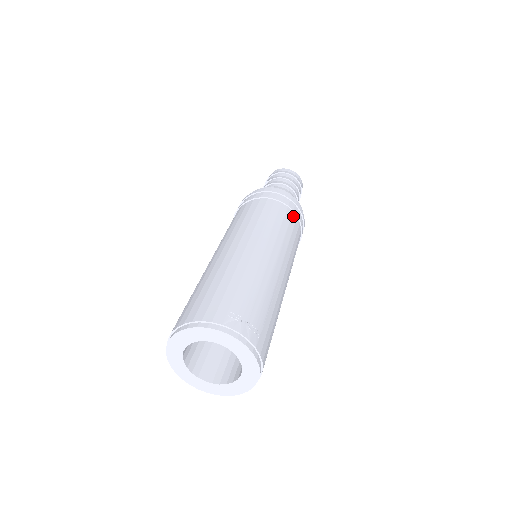
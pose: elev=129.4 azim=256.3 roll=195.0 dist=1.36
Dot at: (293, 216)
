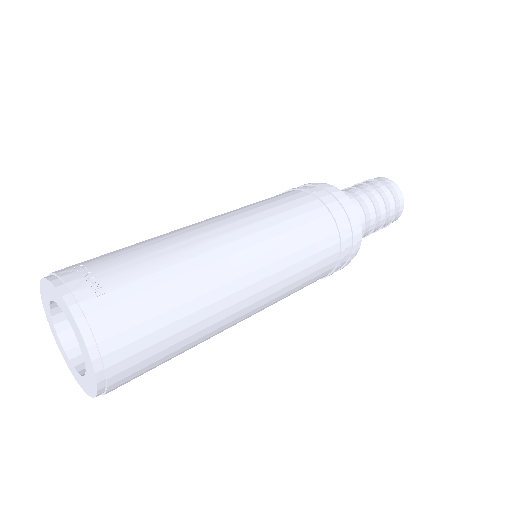
Dot at: (314, 203)
